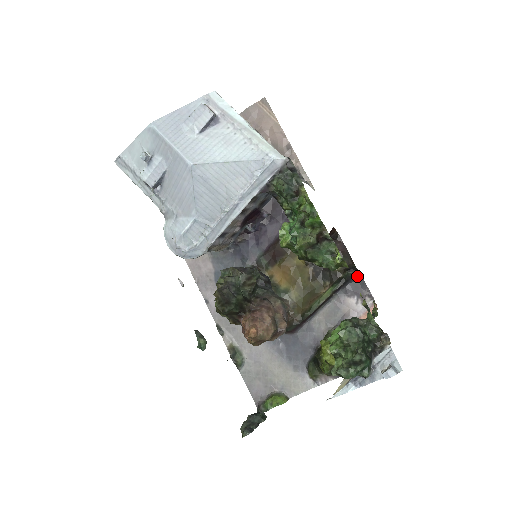
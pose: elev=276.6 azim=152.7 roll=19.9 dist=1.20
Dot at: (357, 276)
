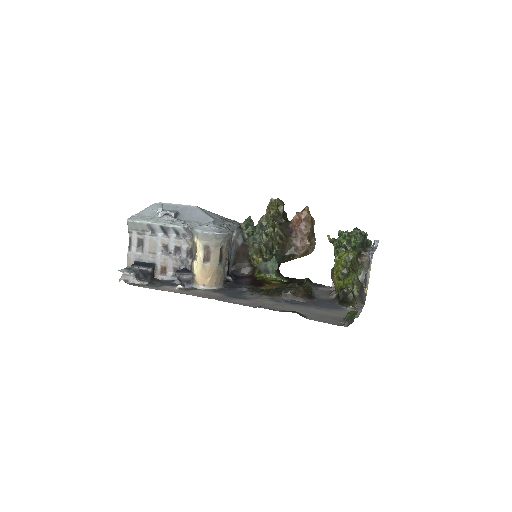
Dot at: (312, 282)
